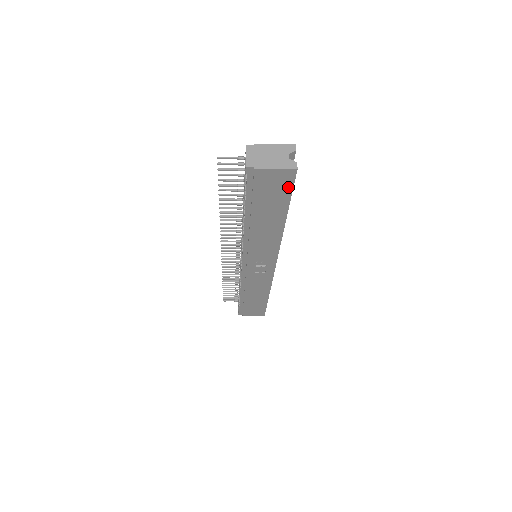
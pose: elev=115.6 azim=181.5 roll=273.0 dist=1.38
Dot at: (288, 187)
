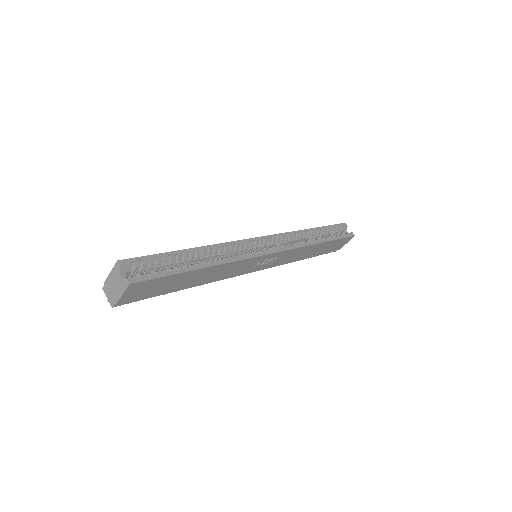
Dot at: (153, 281)
